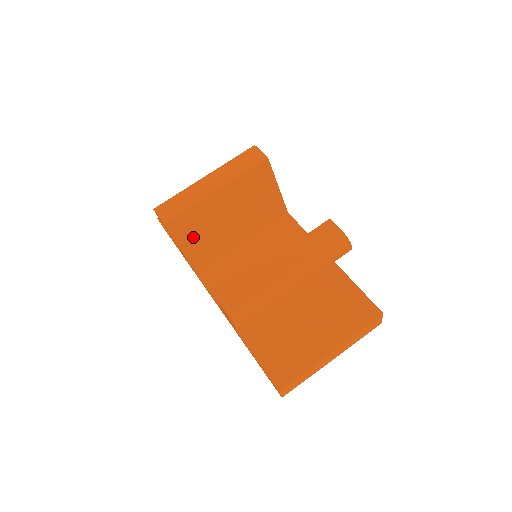
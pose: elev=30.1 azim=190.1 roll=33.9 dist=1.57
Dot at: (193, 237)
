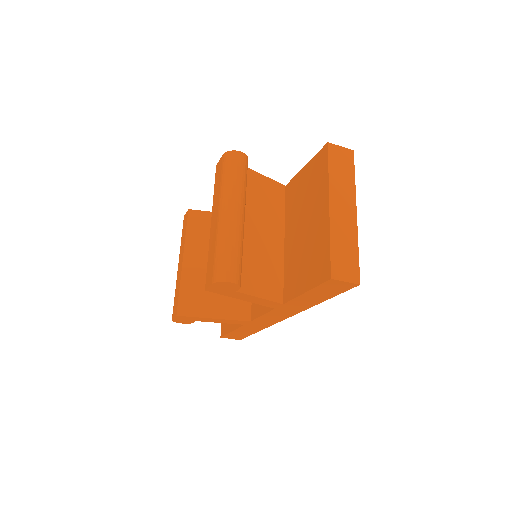
Dot at: (210, 302)
